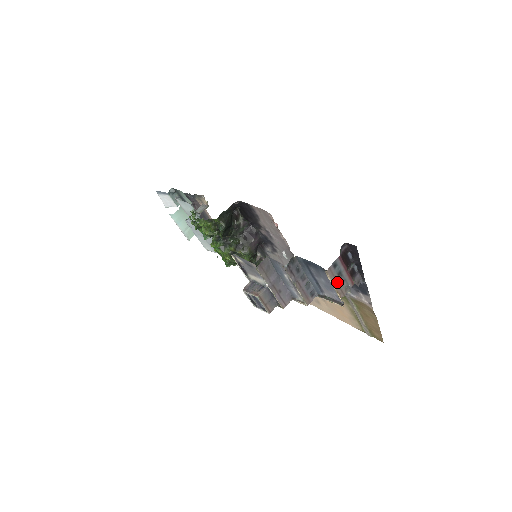
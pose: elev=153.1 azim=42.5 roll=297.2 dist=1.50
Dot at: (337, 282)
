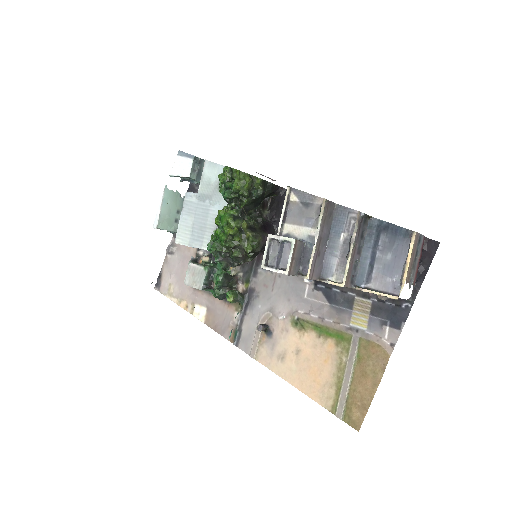
Dot at: (412, 259)
